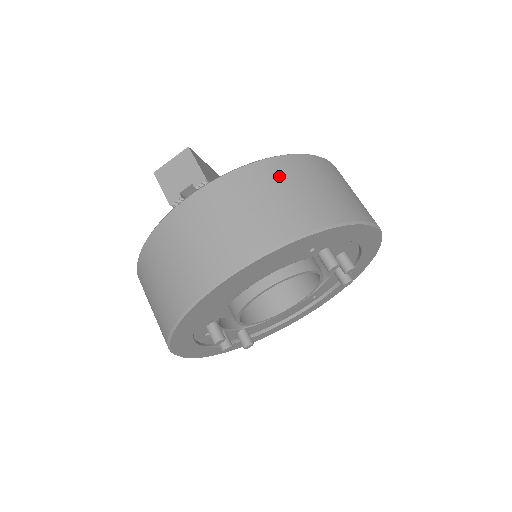
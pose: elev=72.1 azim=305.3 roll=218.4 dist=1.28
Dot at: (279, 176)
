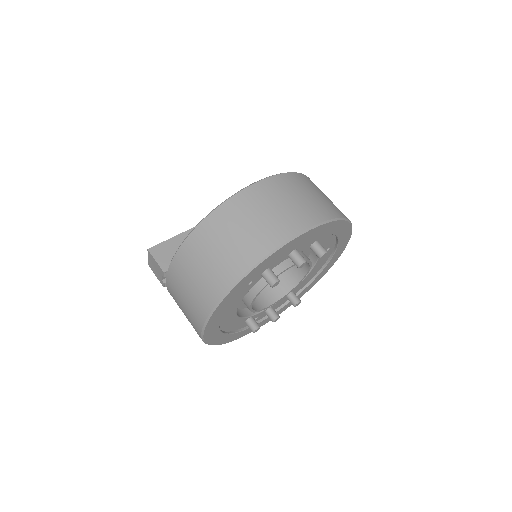
Dot at: (193, 255)
